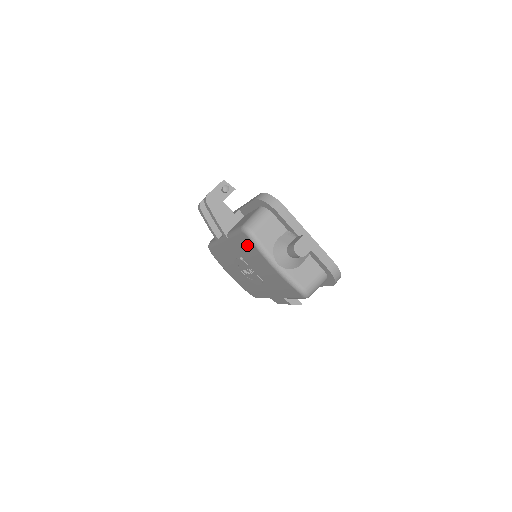
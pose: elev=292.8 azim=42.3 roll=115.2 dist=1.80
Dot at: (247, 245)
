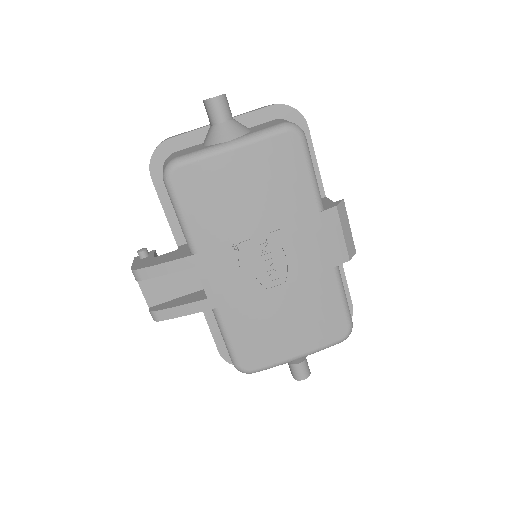
Dot at: (196, 190)
